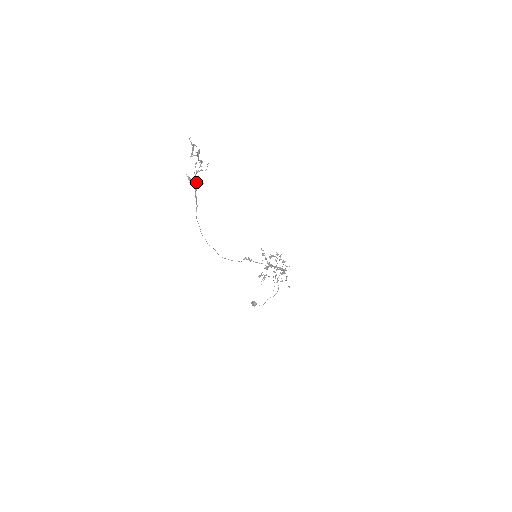
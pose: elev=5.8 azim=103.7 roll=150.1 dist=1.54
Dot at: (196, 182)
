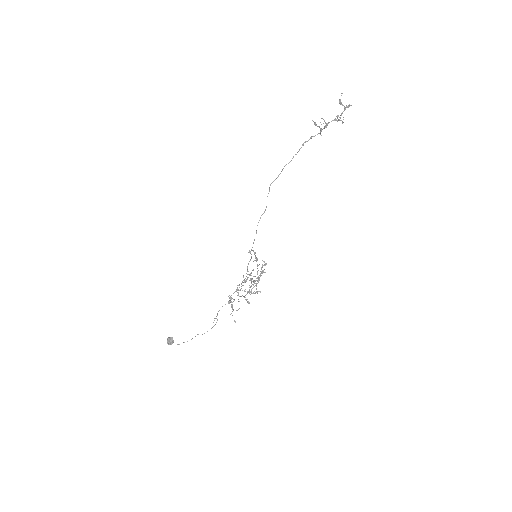
Dot at: occluded
